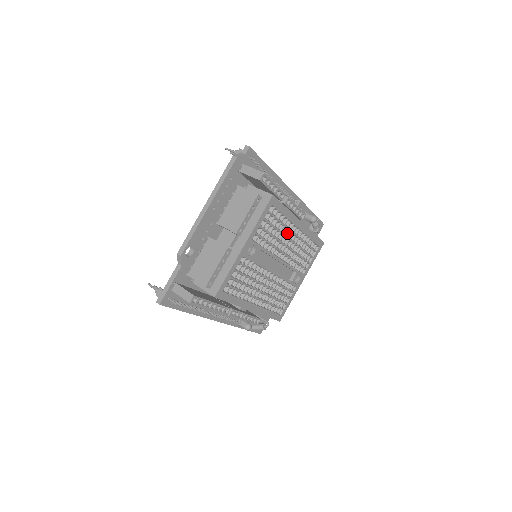
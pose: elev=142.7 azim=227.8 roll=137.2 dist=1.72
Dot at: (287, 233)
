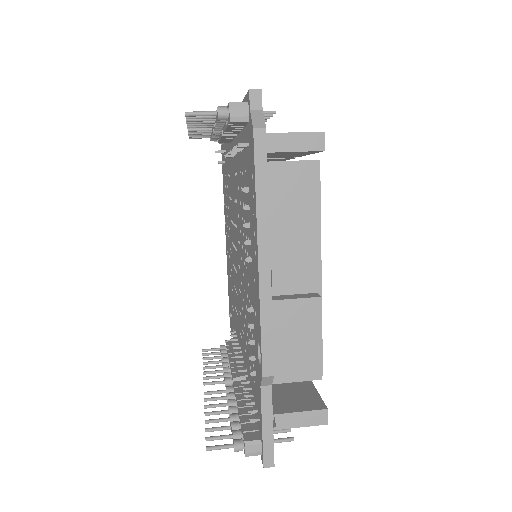
Dot at: occluded
